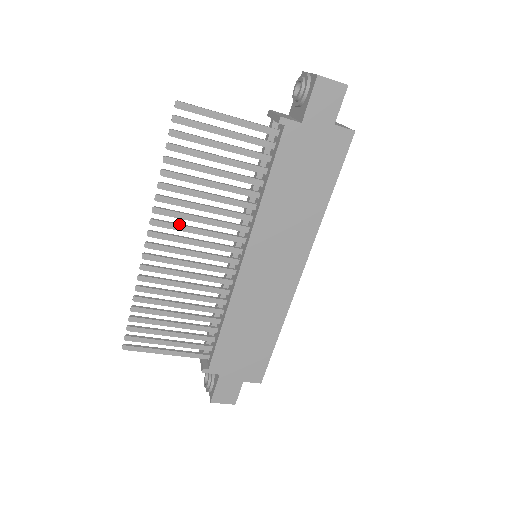
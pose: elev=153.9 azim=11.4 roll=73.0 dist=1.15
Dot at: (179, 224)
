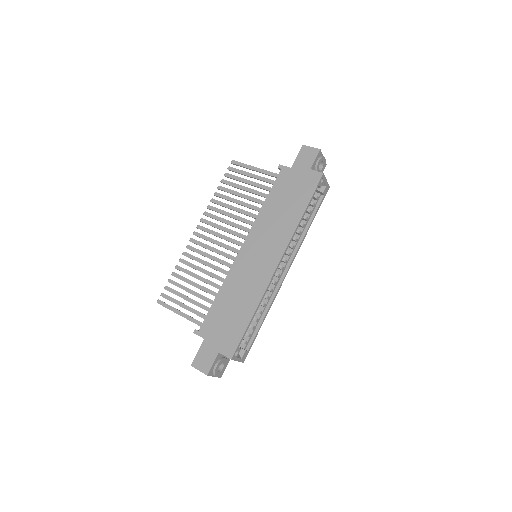
Dot at: (215, 223)
